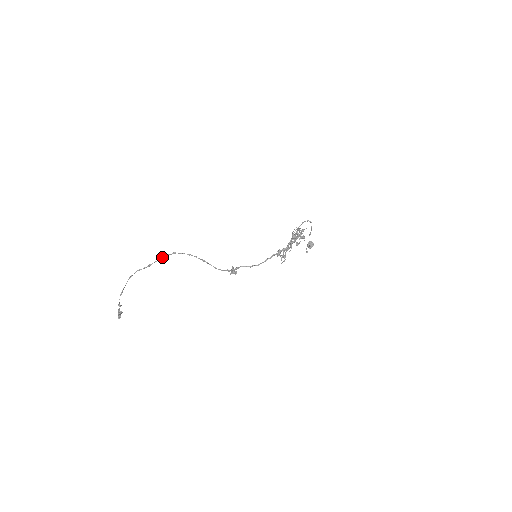
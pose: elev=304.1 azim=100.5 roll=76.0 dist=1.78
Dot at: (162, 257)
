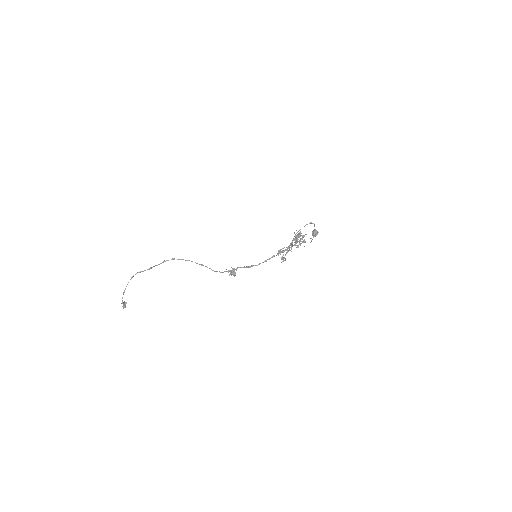
Dot at: (162, 262)
